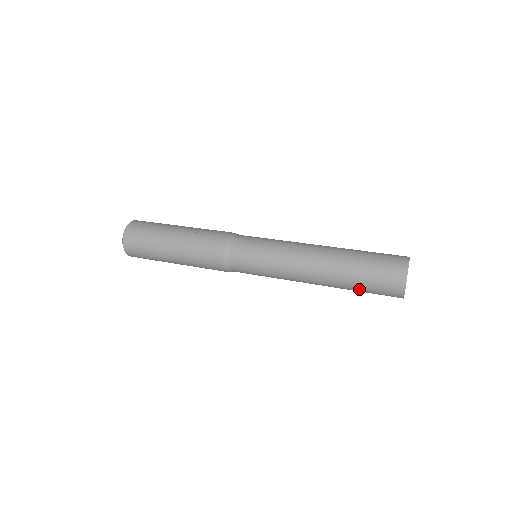
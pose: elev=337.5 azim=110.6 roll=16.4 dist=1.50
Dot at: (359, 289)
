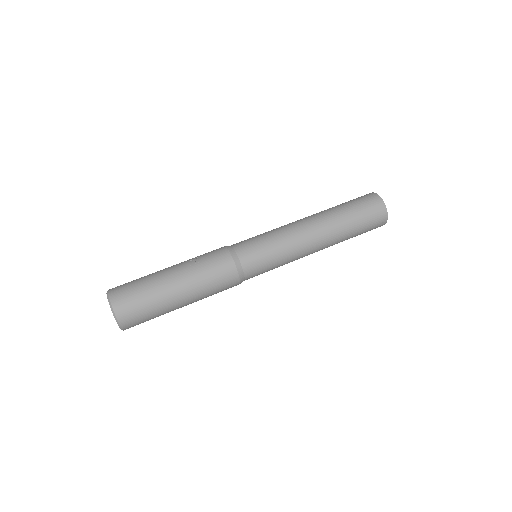
Dot at: (355, 233)
